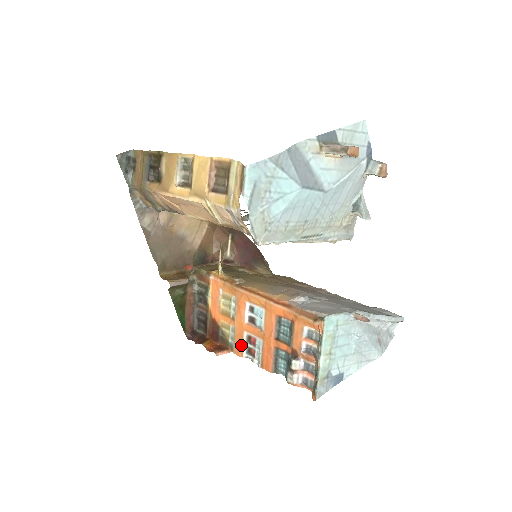
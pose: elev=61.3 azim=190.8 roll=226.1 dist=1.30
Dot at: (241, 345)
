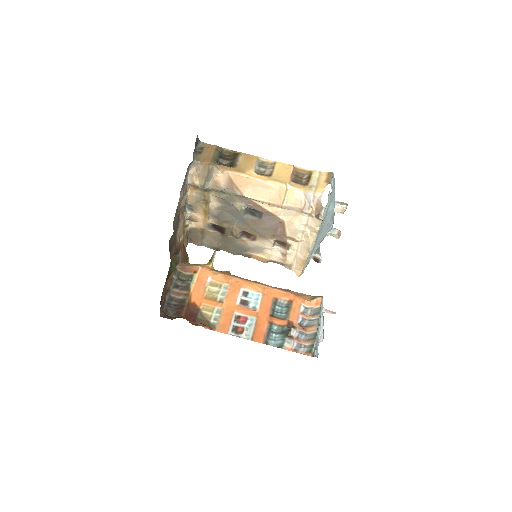
Dot at: (229, 323)
